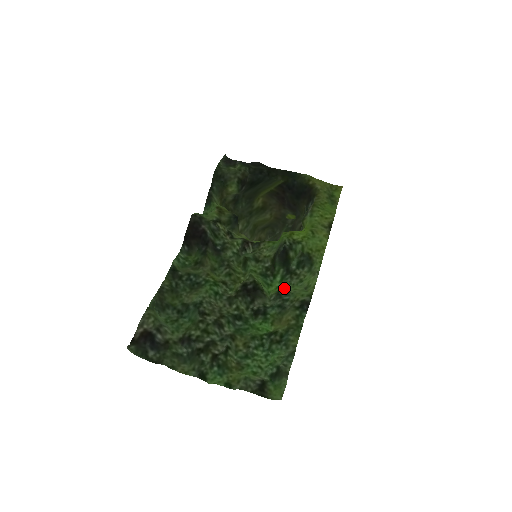
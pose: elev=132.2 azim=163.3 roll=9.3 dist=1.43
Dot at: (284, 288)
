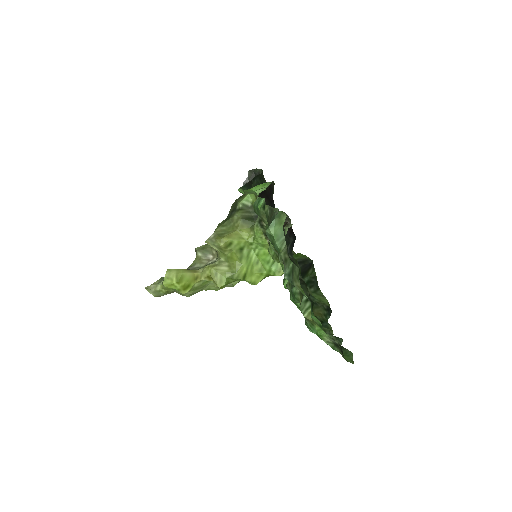
Dot at: occluded
